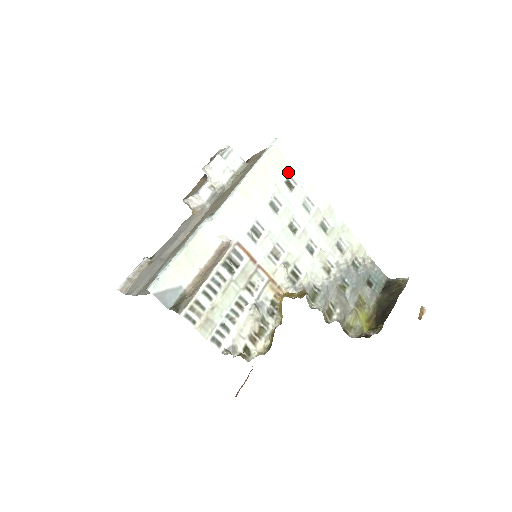
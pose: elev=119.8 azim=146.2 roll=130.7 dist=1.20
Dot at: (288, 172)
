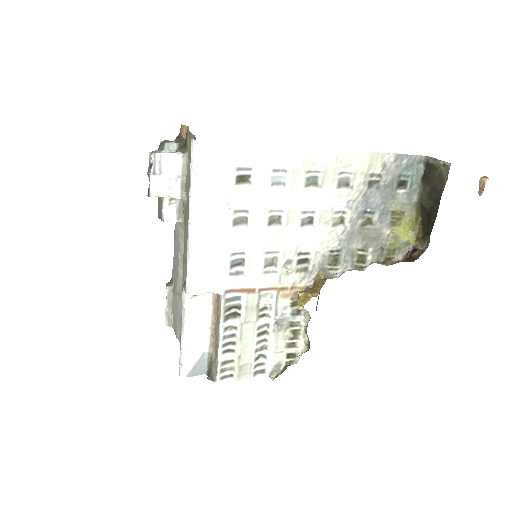
Dot at: (232, 167)
